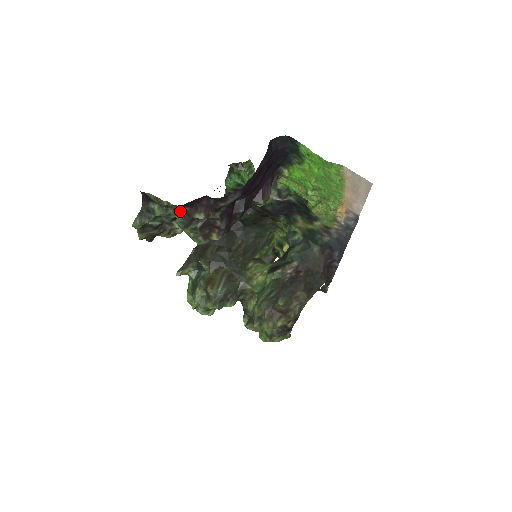
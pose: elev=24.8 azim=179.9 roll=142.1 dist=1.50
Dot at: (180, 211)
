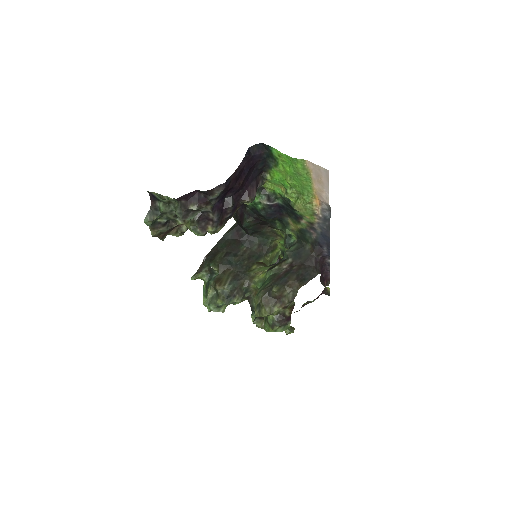
Dot at: (178, 204)
